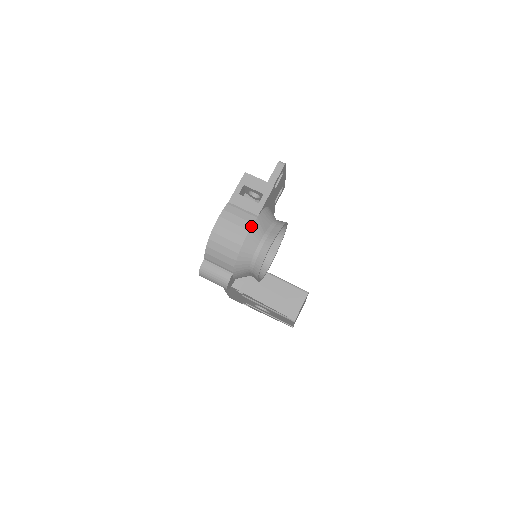
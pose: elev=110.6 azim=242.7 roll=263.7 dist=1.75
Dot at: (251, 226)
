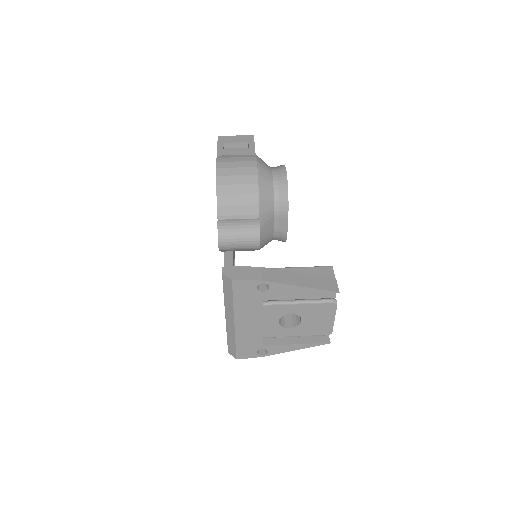
Dot at: (256, 158)
